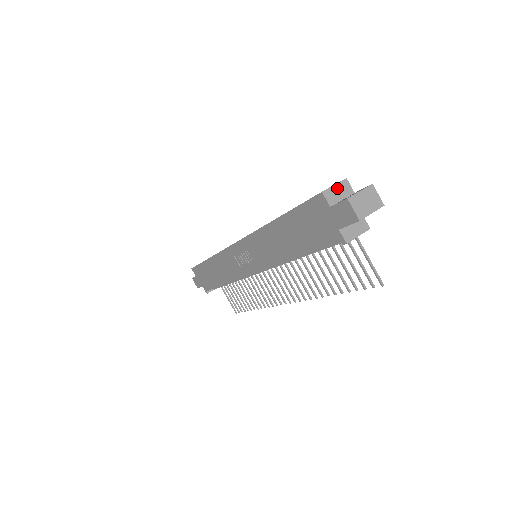
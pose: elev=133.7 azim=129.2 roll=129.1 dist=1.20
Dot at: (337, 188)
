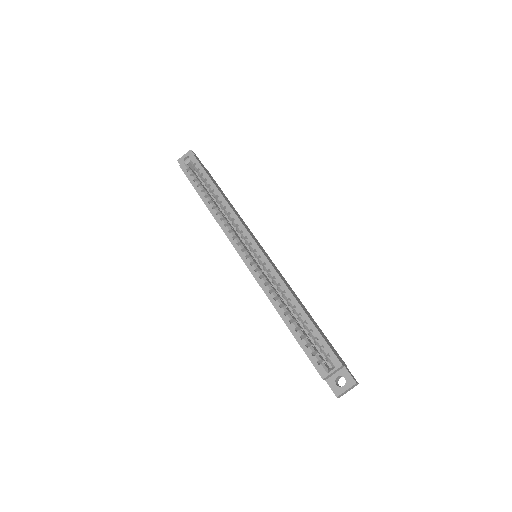
Dot at: (334, 372)
